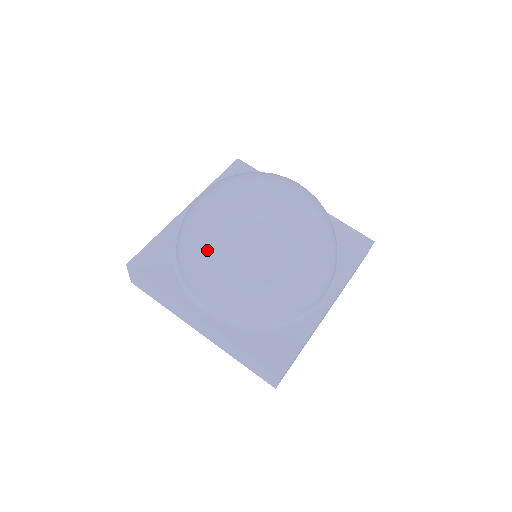
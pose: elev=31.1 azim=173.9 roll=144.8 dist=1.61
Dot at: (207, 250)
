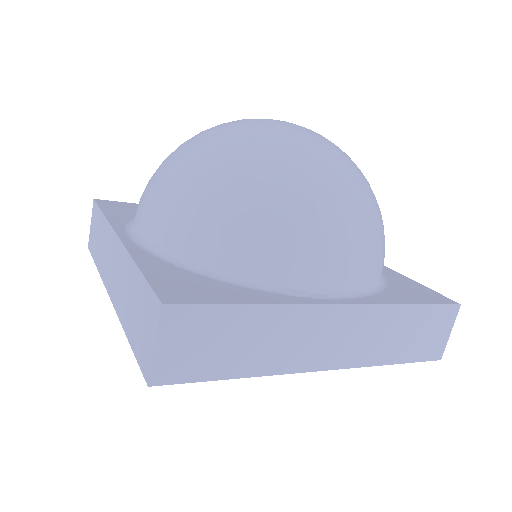
Dot at: (182, 144)
